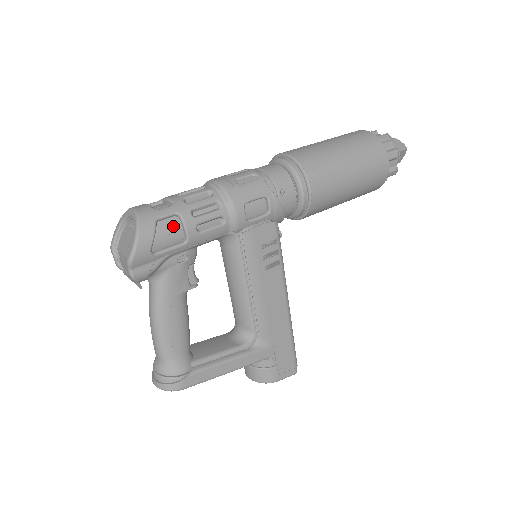
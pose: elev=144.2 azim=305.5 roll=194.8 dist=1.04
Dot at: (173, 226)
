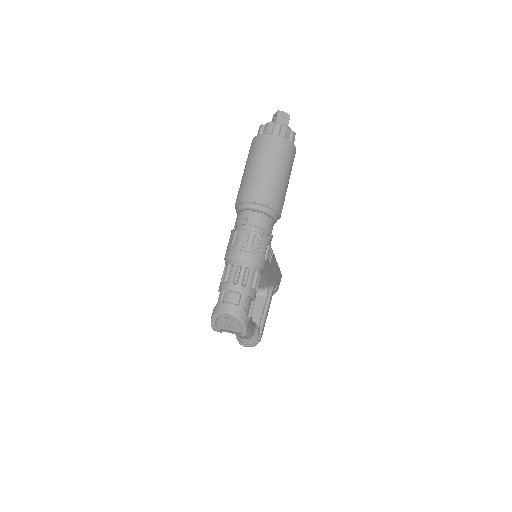
Dot at: (248, 303)
